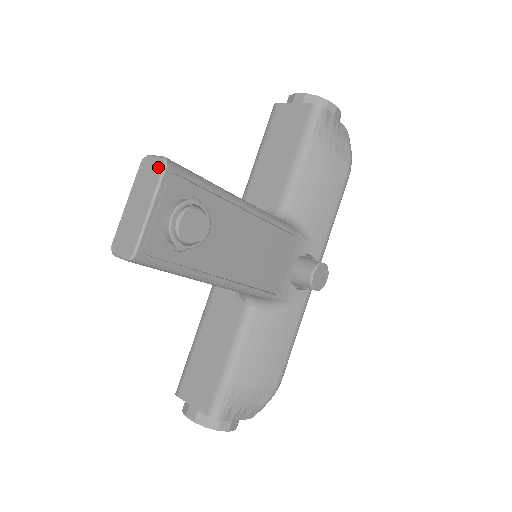
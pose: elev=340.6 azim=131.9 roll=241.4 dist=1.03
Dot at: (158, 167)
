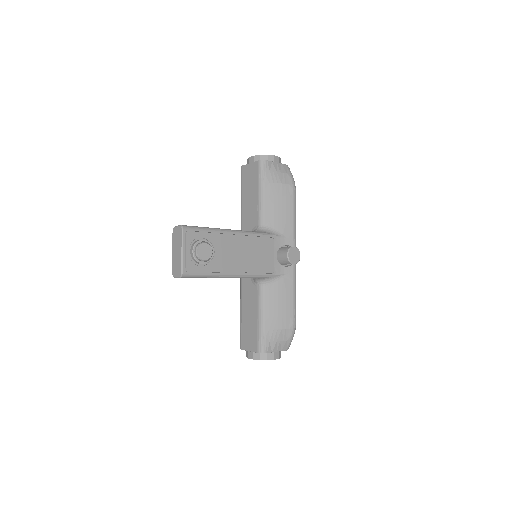
Dot at: (180, 231)
